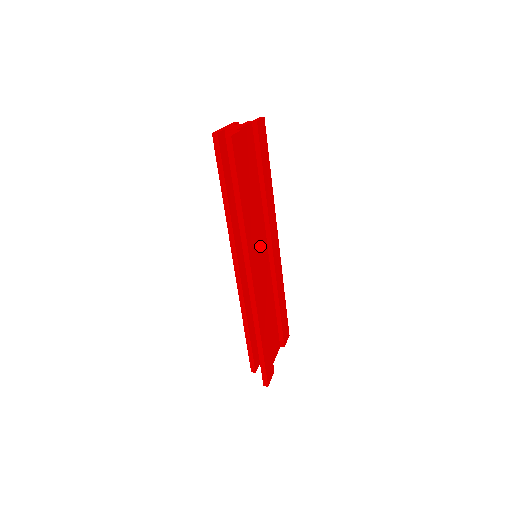
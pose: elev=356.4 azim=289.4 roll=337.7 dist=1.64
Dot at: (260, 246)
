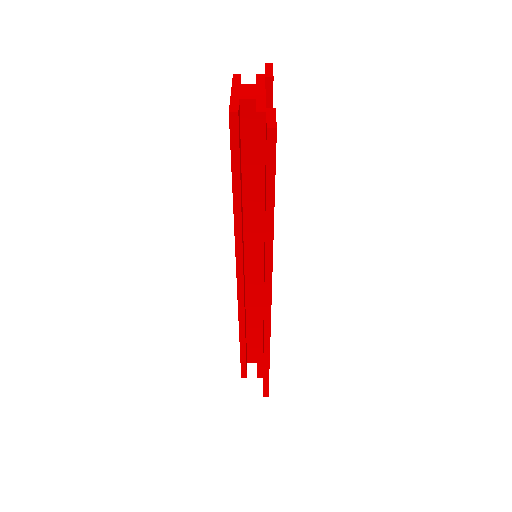
Dot at: occluded
